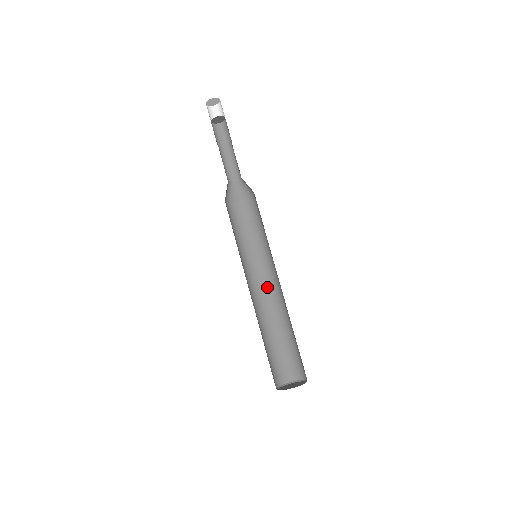
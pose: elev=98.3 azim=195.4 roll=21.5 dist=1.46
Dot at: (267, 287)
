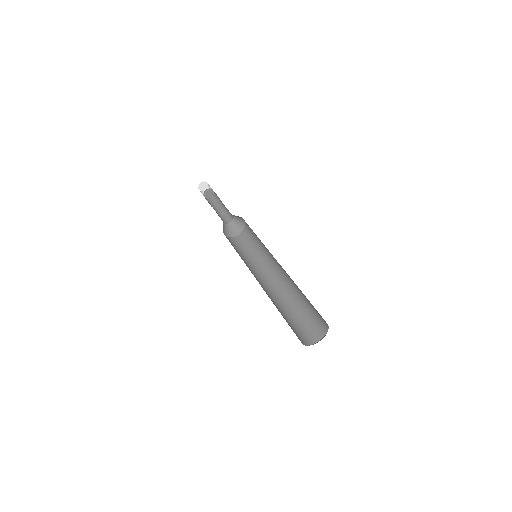
Dot at: (276, 277)
